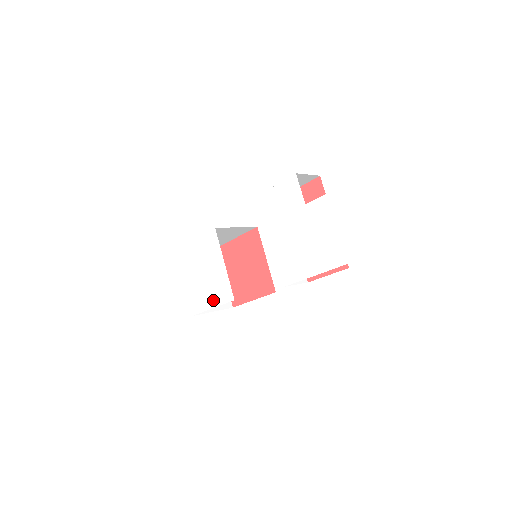
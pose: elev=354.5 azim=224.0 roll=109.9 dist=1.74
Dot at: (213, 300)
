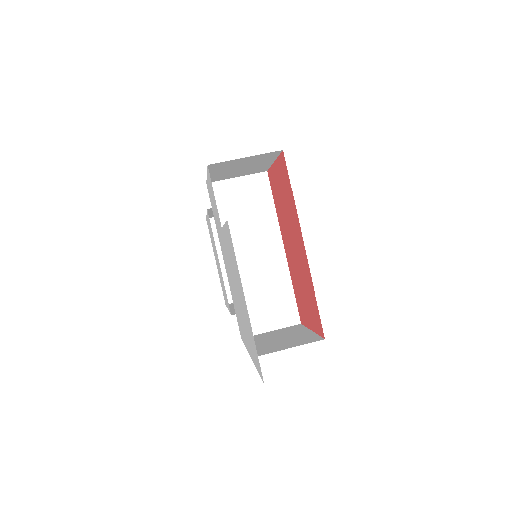
Dot at: (226, 300)
